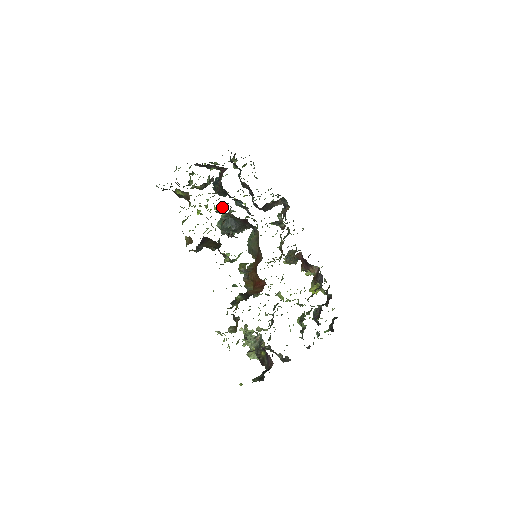
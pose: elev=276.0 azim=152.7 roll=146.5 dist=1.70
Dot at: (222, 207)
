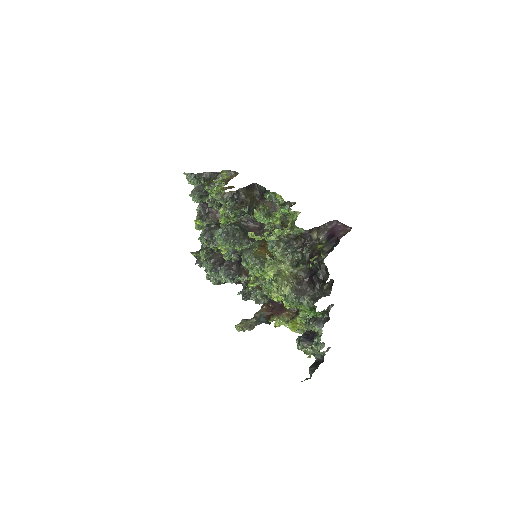
Dot at: (227, 223)
